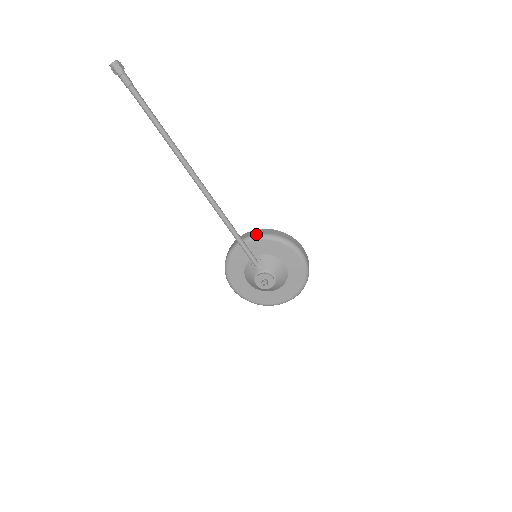
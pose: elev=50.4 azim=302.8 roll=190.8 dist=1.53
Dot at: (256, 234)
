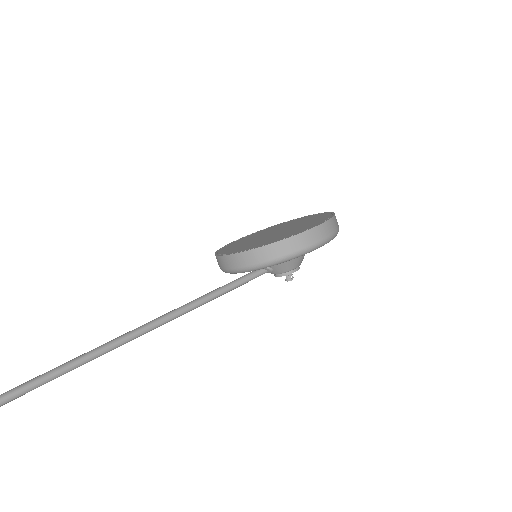
Dot at: (242, 269)
